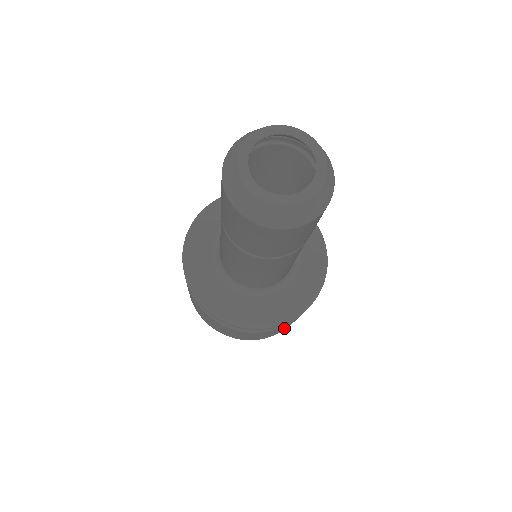
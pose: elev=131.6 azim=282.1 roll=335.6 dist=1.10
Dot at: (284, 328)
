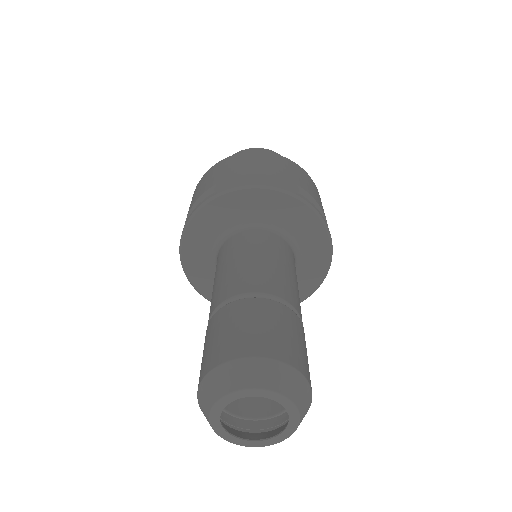
Dot at: occluded
